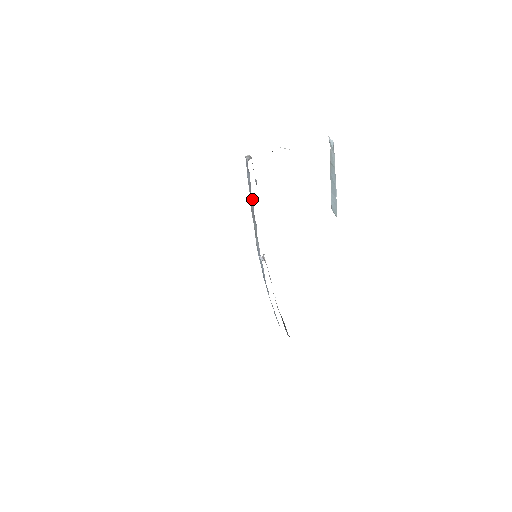
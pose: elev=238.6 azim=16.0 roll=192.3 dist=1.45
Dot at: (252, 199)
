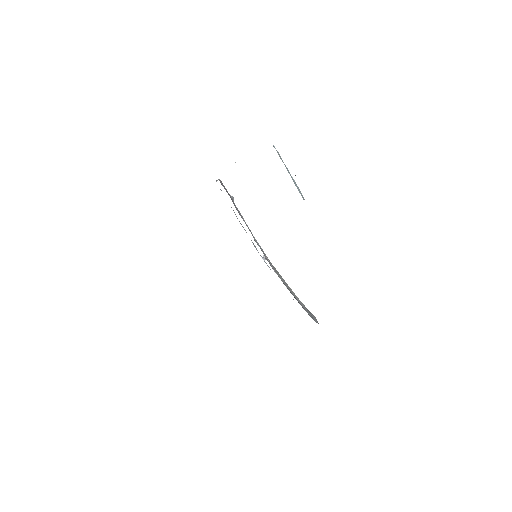
Dot at: (233, 210)
